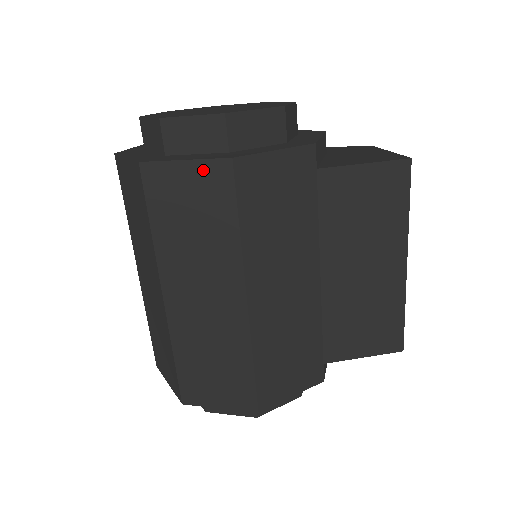
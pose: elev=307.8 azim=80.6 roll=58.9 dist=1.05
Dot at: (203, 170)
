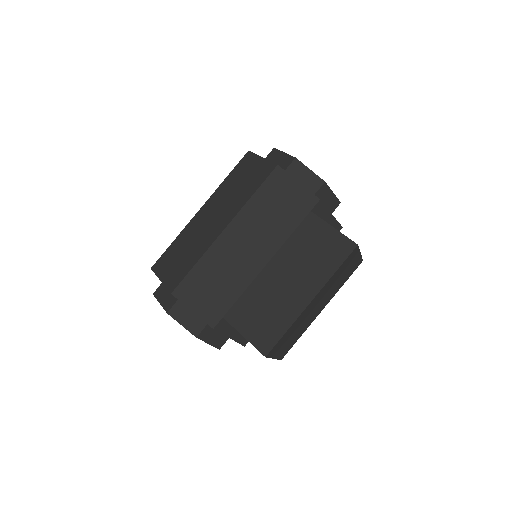
Dot at: (265, 164)
